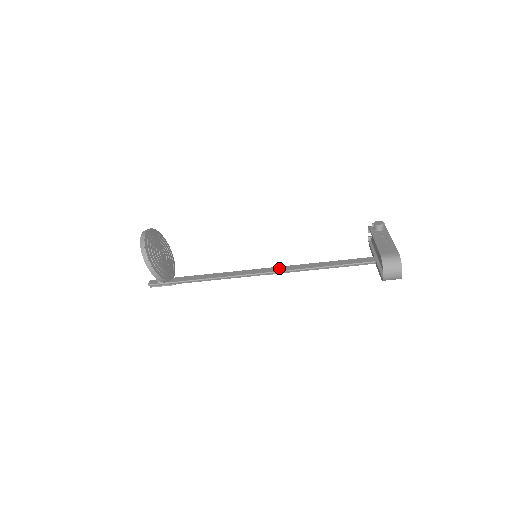
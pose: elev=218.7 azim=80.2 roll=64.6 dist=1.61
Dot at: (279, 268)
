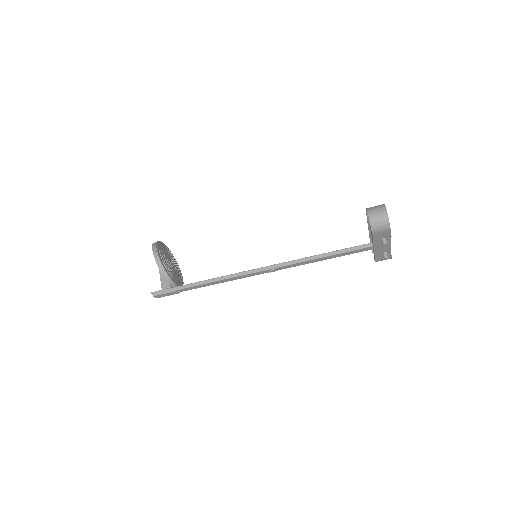
Dot at: occluded
